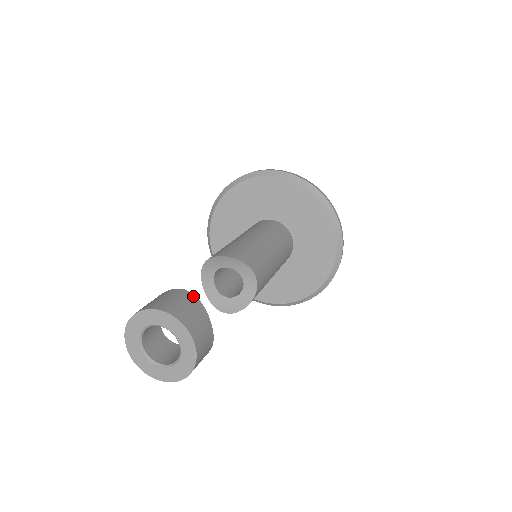
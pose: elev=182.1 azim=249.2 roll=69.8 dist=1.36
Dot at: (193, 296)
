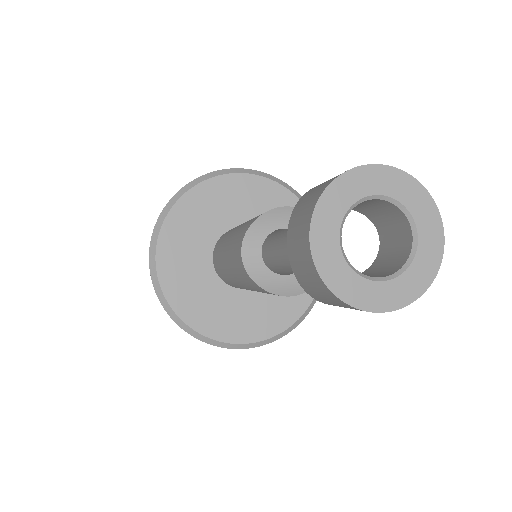
Dot at: occluded
